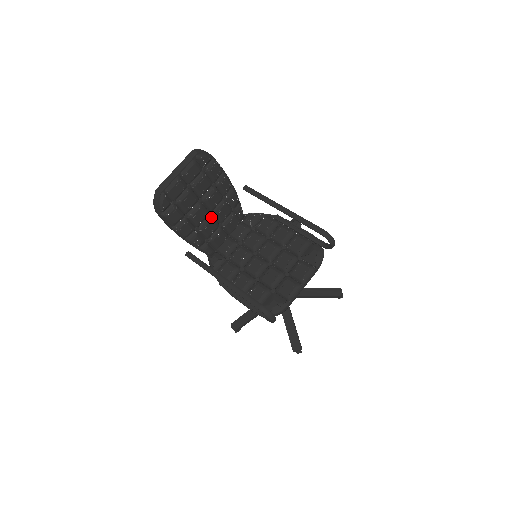
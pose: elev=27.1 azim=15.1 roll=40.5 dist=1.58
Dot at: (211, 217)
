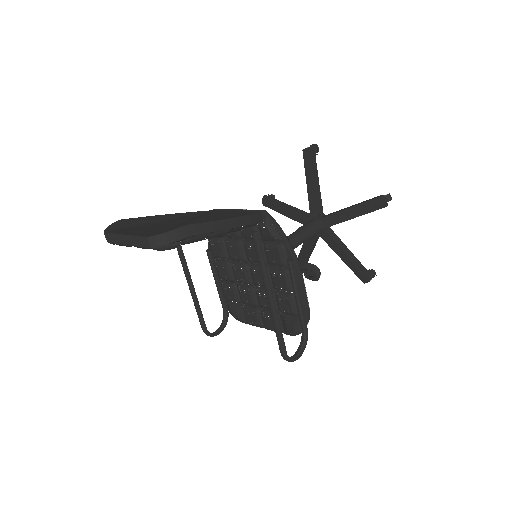
Dot at: occluded
